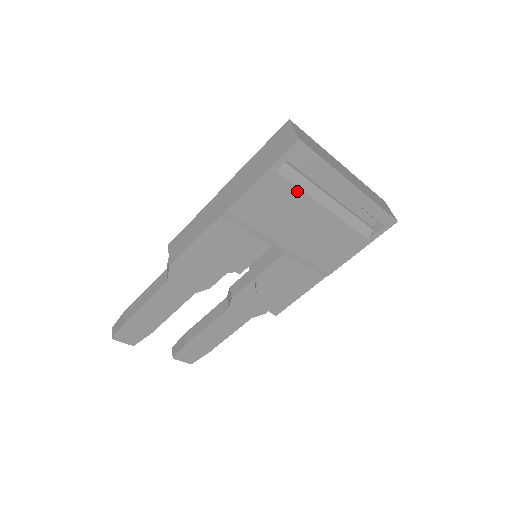
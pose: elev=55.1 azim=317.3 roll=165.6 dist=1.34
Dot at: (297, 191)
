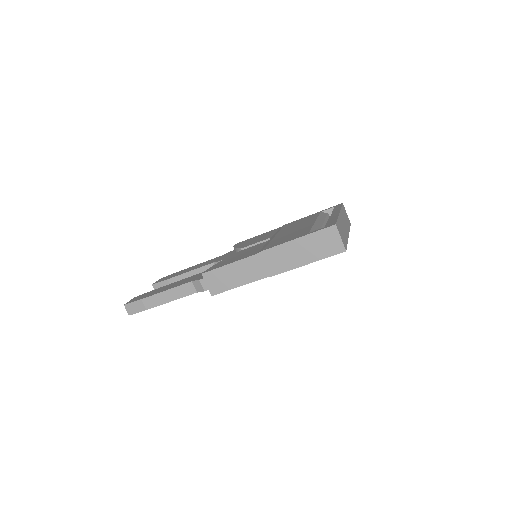
Dot at: occluded
